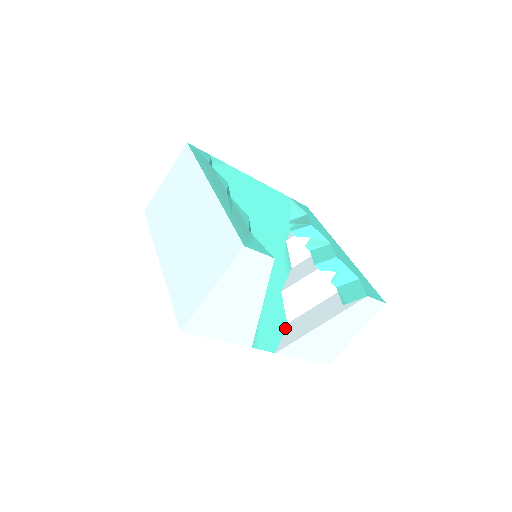
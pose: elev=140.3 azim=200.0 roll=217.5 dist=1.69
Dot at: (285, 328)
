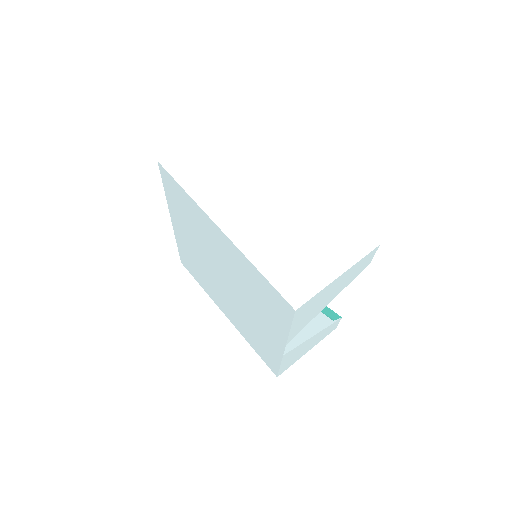
Dot at: occluded
